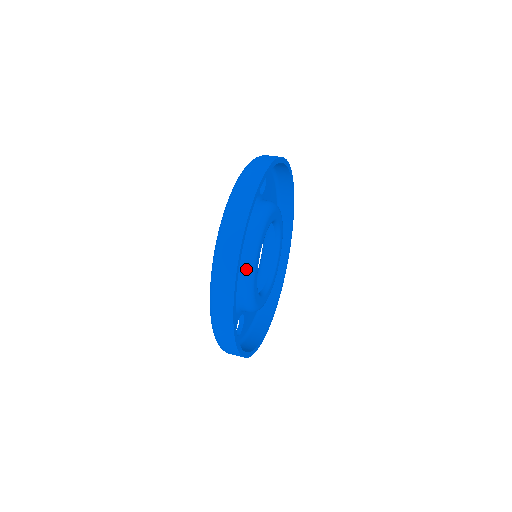
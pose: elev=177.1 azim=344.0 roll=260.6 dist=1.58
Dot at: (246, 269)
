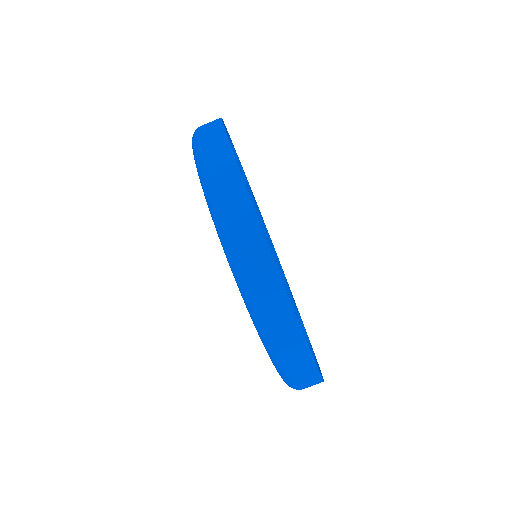
Dot at: occluded
